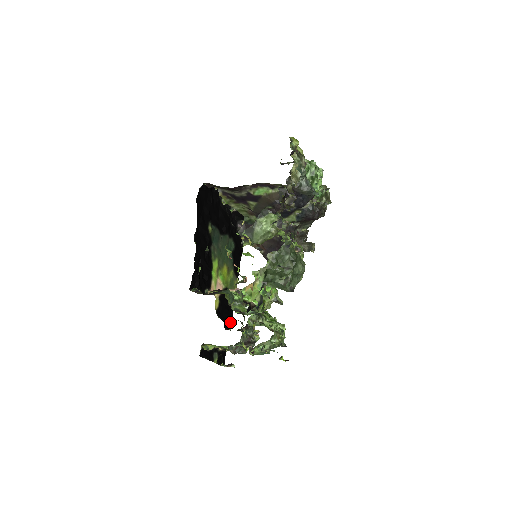
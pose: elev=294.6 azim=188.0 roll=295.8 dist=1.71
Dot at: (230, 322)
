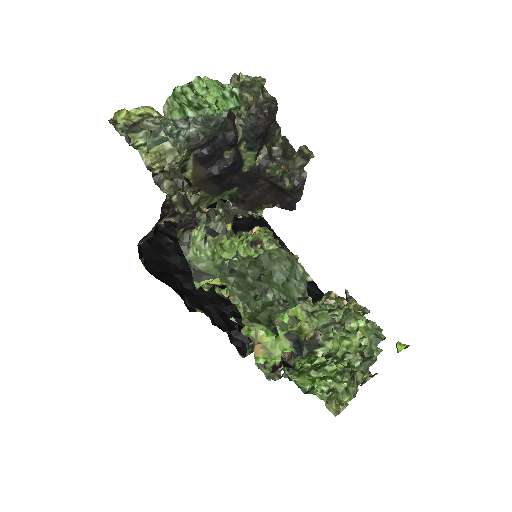
Dot at: occluded
